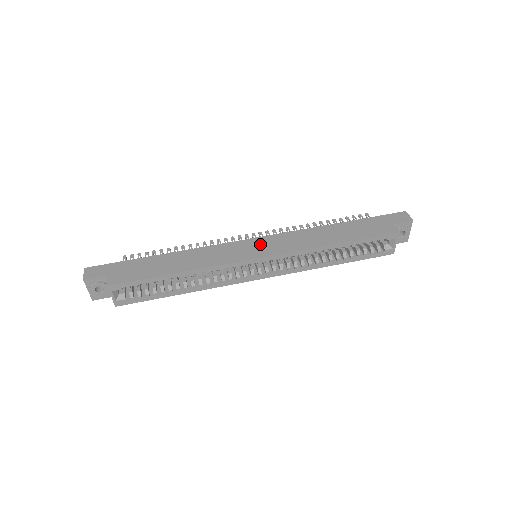
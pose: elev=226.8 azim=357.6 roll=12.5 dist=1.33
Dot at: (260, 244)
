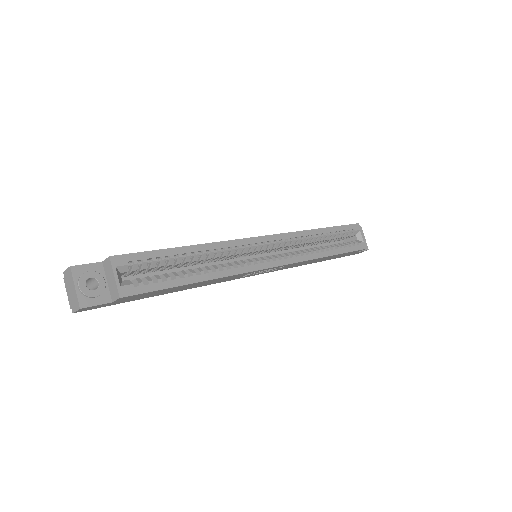
Dot at: occluded
